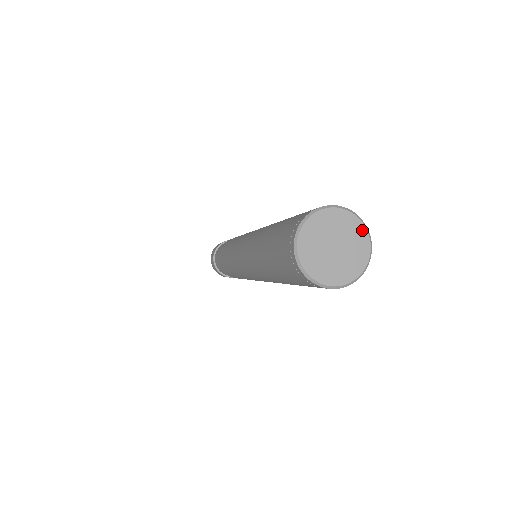
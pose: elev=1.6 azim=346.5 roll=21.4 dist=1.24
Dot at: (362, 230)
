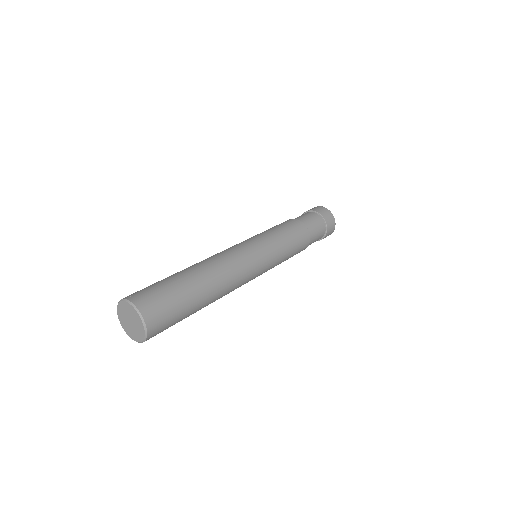
Dot at: (133, 309)
